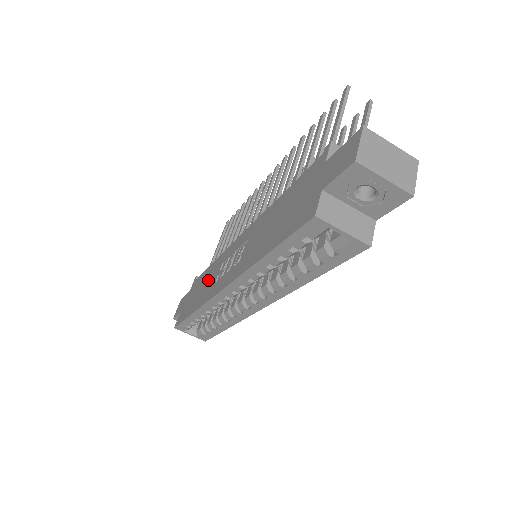
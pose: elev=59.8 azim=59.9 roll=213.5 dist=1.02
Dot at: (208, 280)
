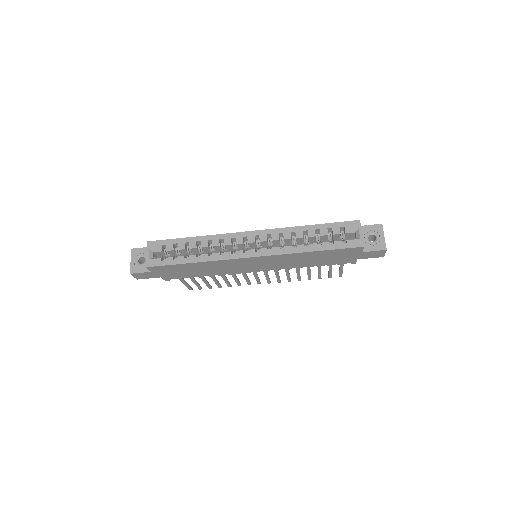
Dot at: occluded
